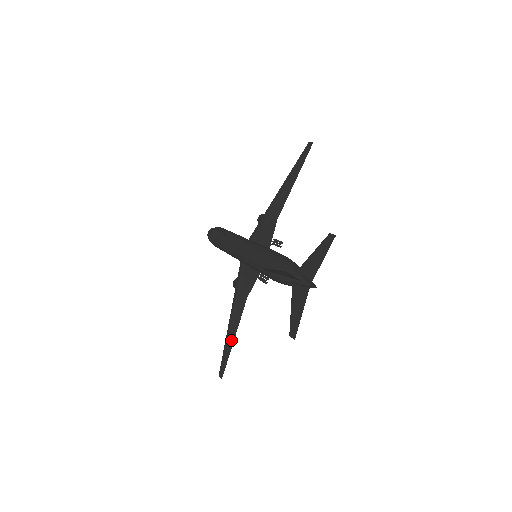
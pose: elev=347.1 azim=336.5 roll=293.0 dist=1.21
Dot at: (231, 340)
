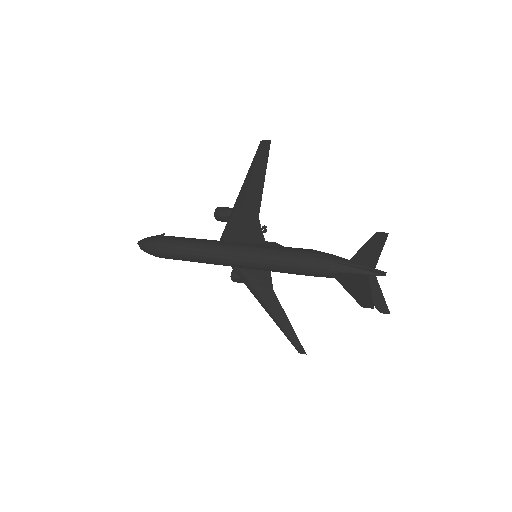
Dot at: (288, 326)
